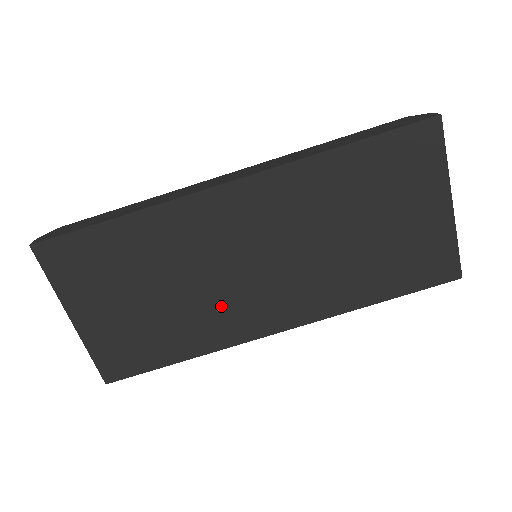
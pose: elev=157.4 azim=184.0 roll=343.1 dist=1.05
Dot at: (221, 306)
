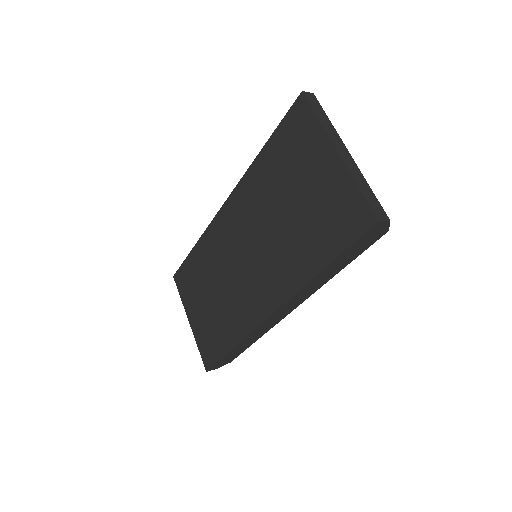
Dot at: (238, 298)
